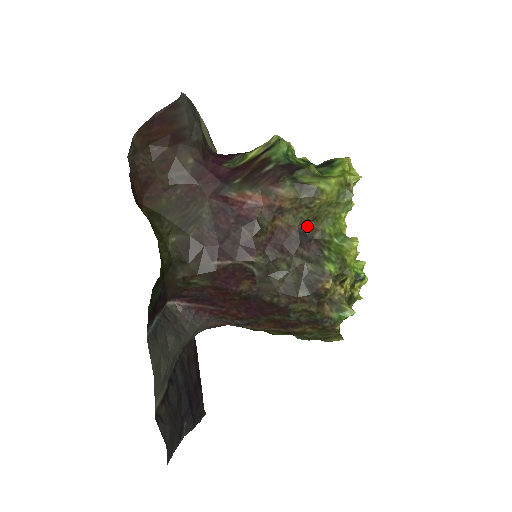
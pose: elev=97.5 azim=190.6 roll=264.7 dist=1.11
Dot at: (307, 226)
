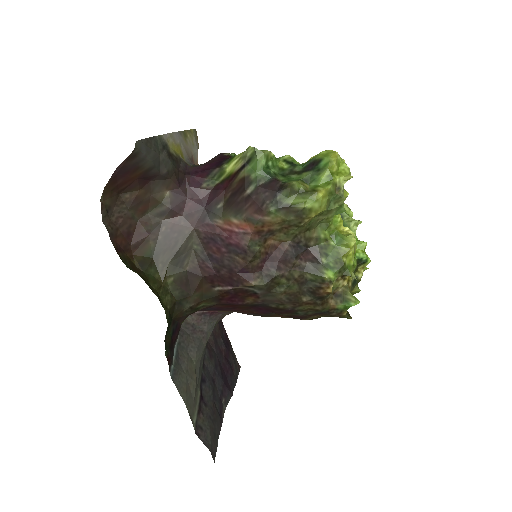
Dot at: (300, 238)
